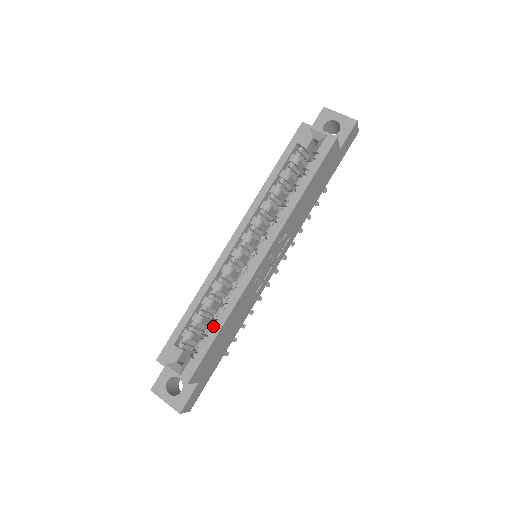
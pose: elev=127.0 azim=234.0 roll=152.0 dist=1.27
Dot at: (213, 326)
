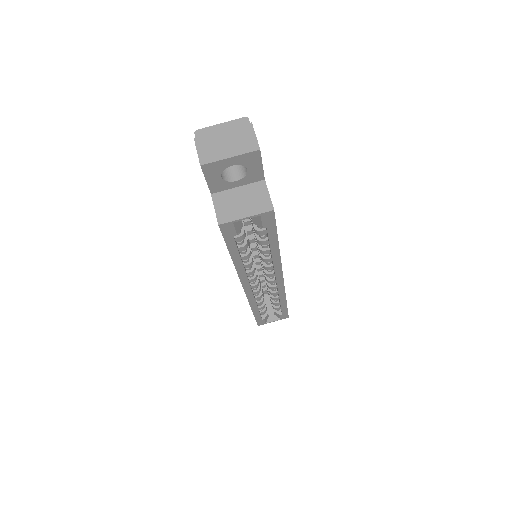
Dot at: (278, 303)
